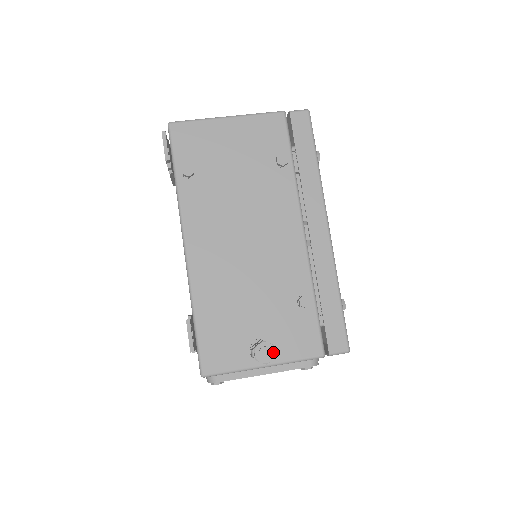
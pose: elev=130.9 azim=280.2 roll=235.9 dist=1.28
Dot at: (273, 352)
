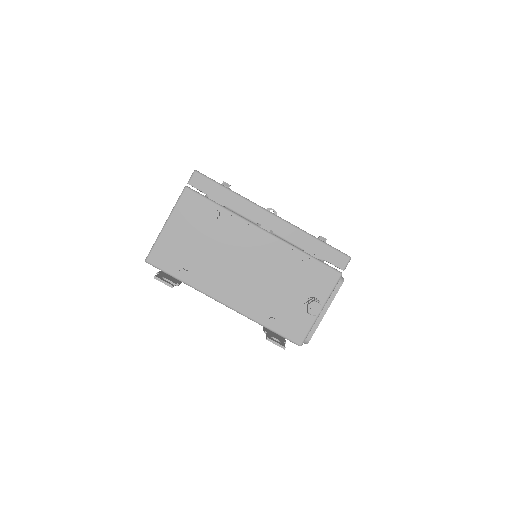
Dot at: (318, 304)
